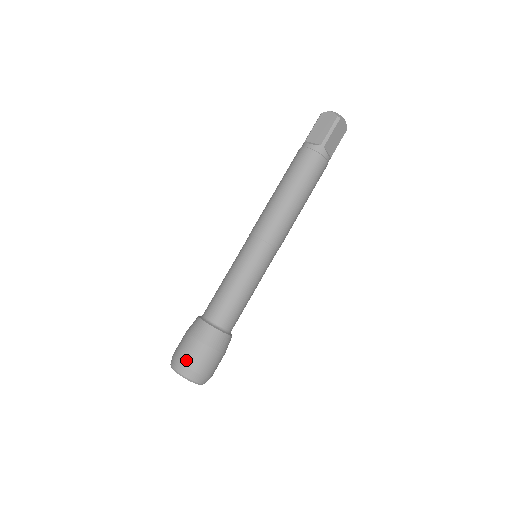
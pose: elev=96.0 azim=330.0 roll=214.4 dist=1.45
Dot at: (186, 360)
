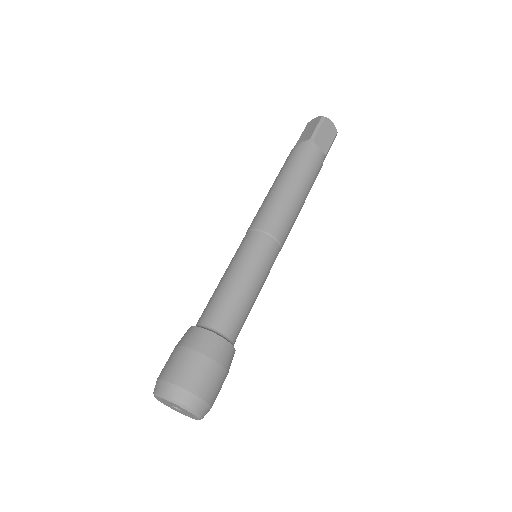
Dot at: (169, 374)
